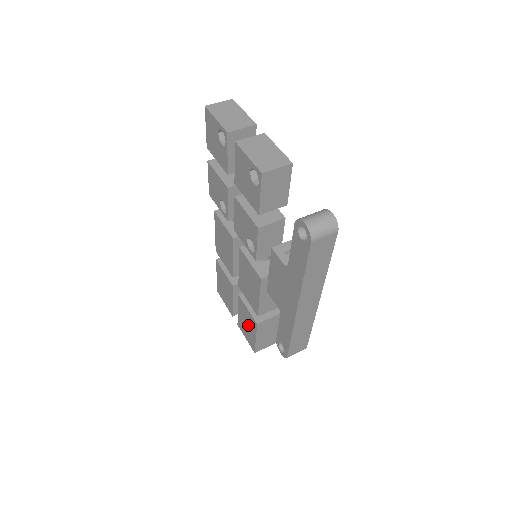
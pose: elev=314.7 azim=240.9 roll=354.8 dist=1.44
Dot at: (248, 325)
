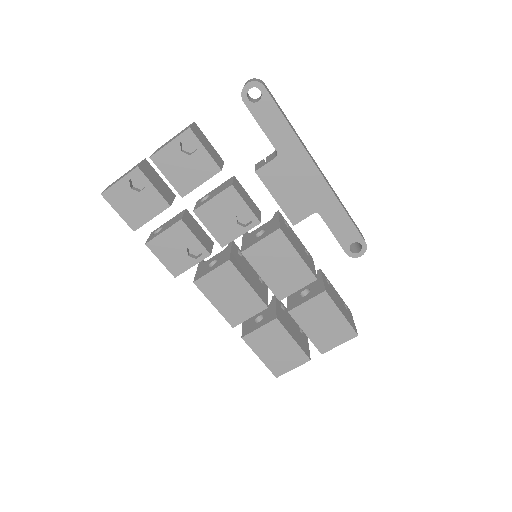
Dot at: (324, 319)
